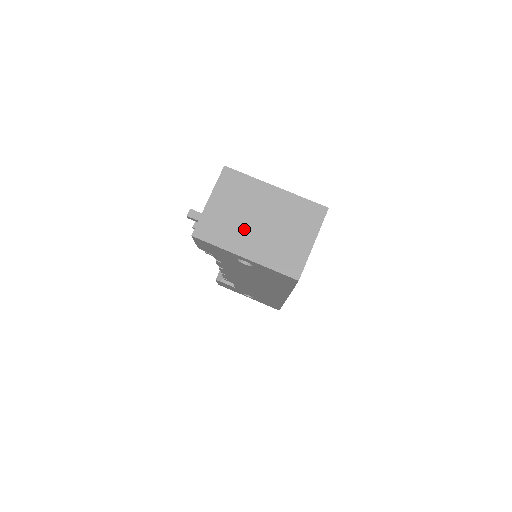
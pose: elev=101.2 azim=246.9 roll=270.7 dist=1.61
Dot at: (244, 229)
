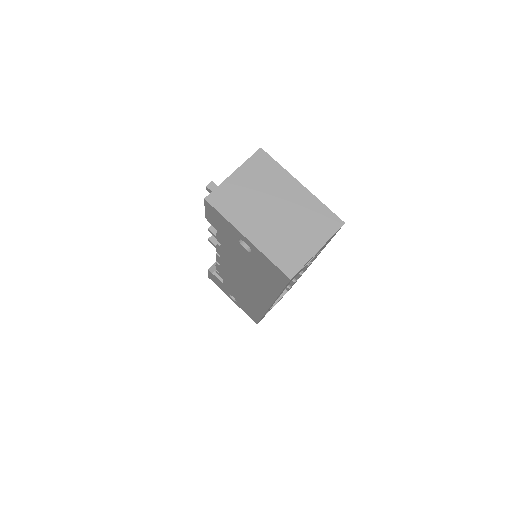
Dot at: (257, 212)
